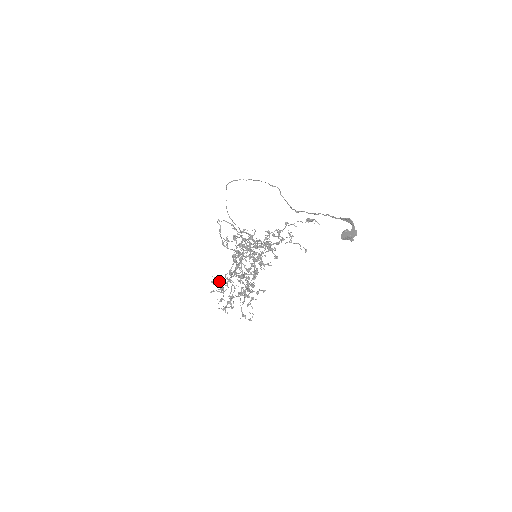
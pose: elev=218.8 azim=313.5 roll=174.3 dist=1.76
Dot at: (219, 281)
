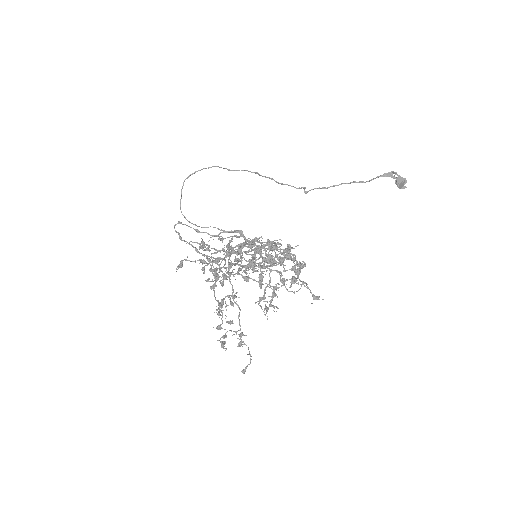
Dot at: (266, 254)
